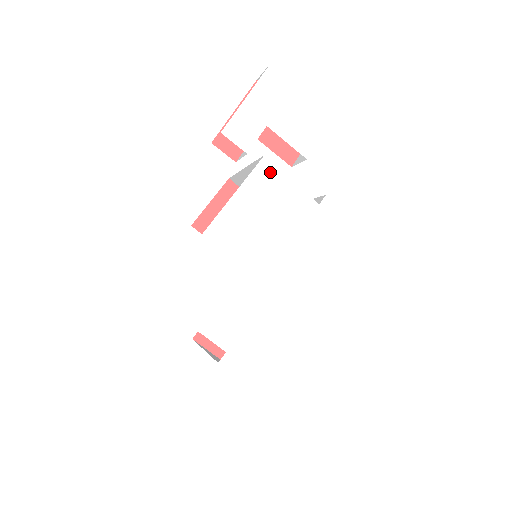
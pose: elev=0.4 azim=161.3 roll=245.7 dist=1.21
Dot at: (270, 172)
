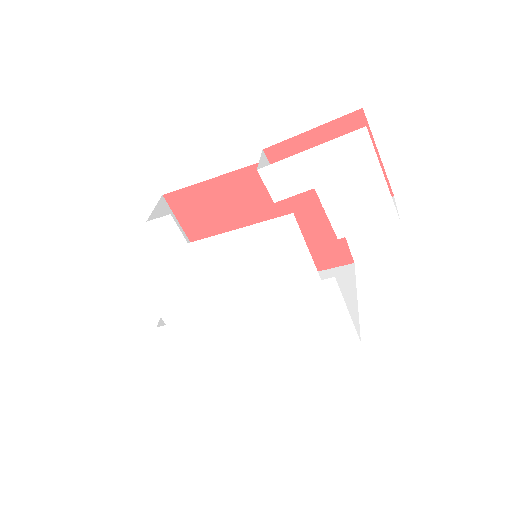
Dot at: (288, 230)
